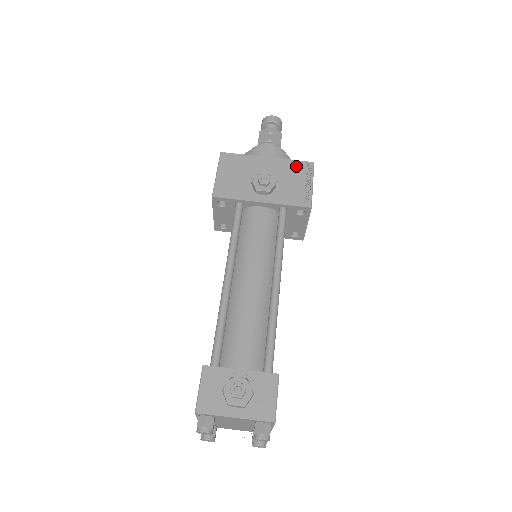
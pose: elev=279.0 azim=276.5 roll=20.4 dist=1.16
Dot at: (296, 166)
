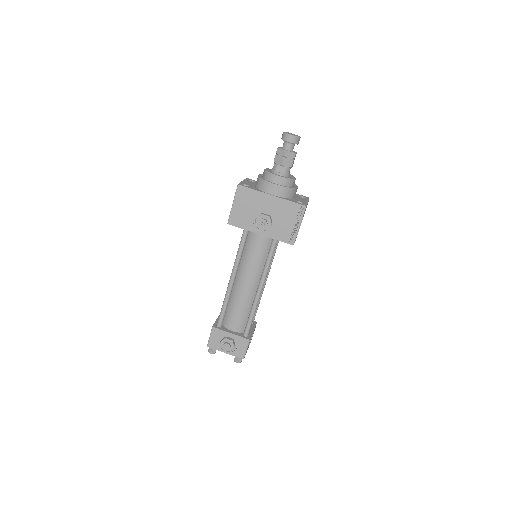
Dot at: (292, 208)
